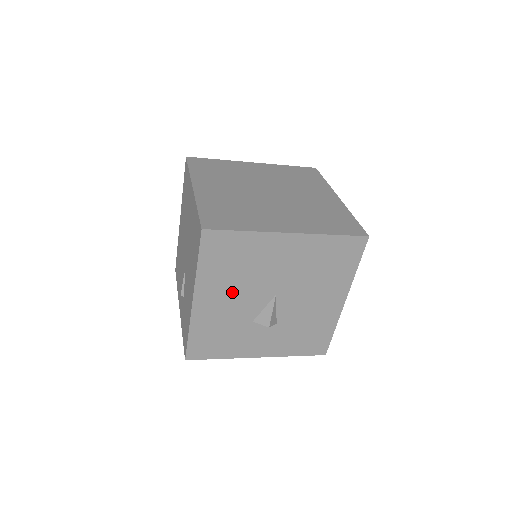
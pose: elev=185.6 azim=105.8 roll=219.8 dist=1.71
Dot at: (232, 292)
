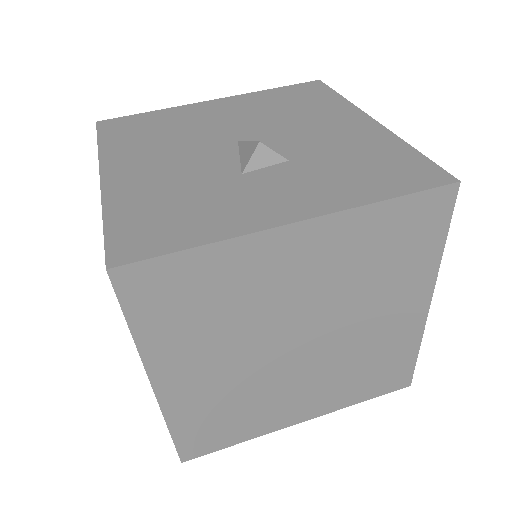
Dot at: occluded
